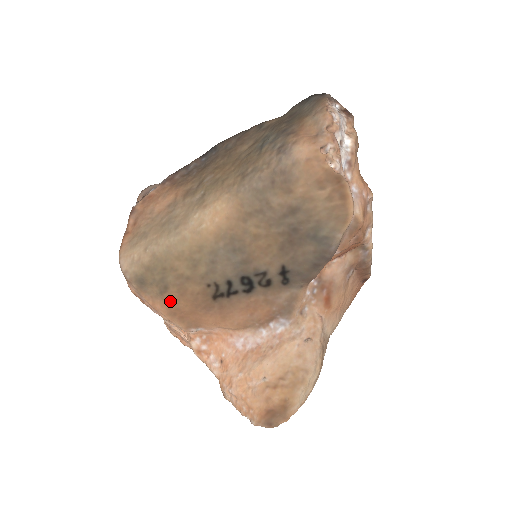
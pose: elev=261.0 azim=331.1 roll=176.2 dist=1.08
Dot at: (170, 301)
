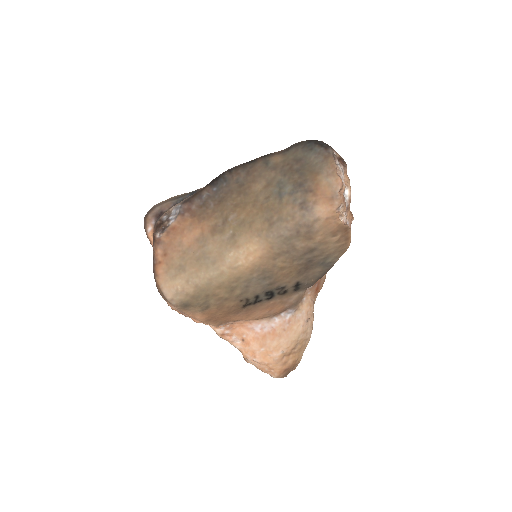
Dot at: (209, 314)
